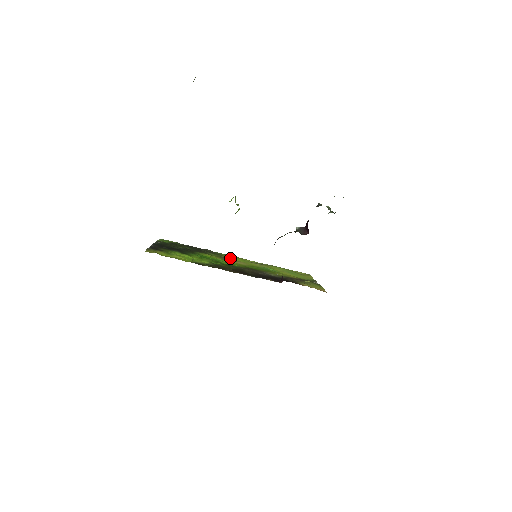
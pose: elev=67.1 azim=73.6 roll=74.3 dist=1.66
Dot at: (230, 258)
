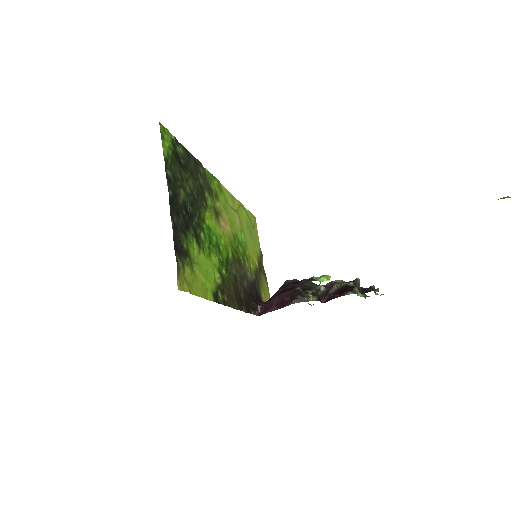
Dot at: (219, 203)
